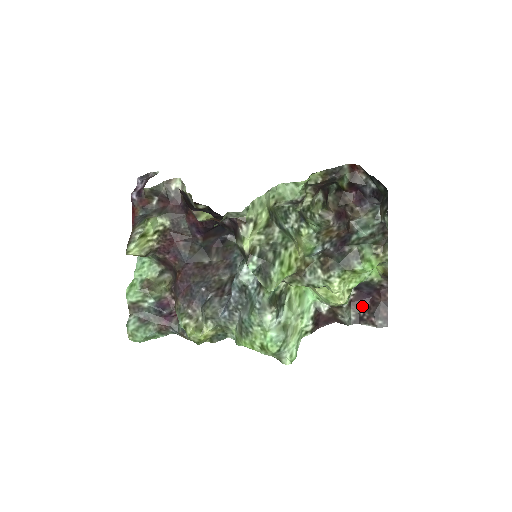
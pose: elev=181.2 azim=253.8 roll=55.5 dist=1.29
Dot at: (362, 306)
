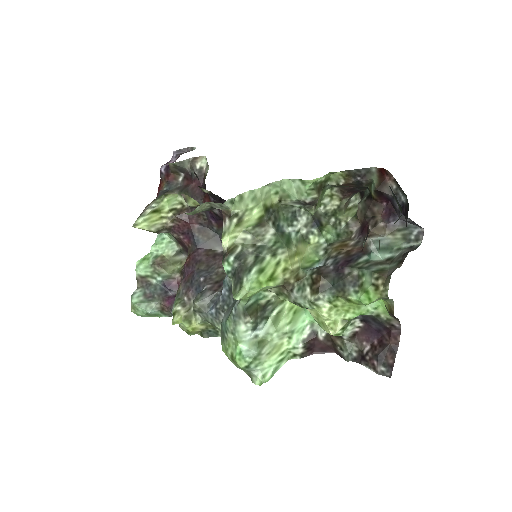
Dot at: (368, 343)
